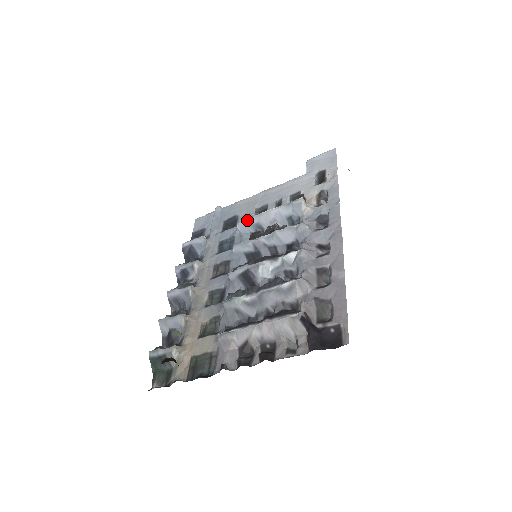
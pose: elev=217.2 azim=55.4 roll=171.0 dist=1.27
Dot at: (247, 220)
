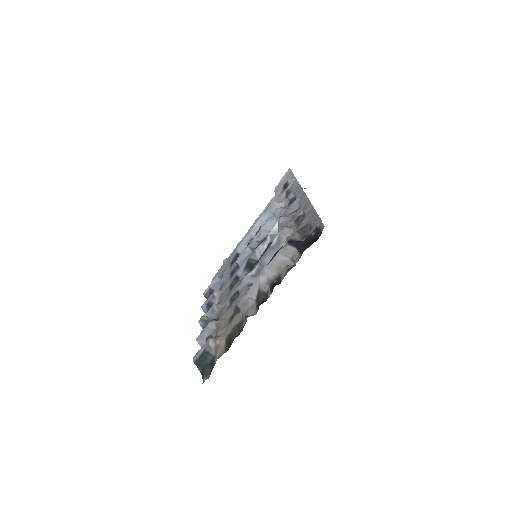
Dot at: (242, 242)
